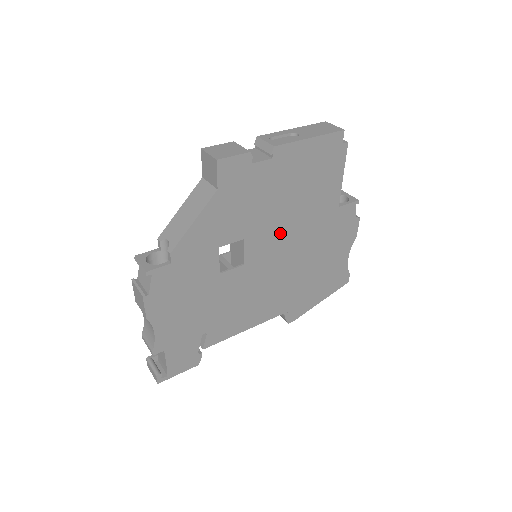
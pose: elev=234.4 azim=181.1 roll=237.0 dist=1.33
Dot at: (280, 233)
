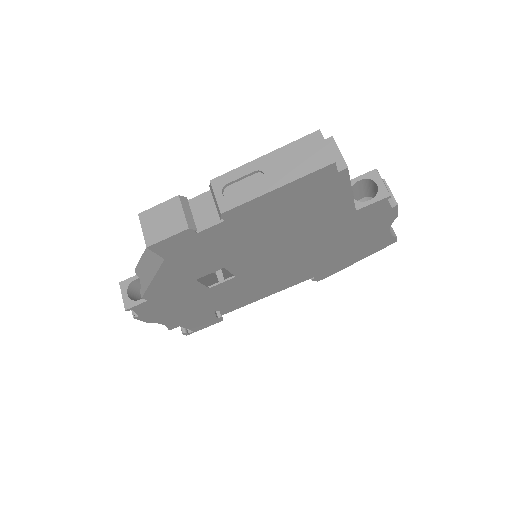
Dot at: (272, 250)
